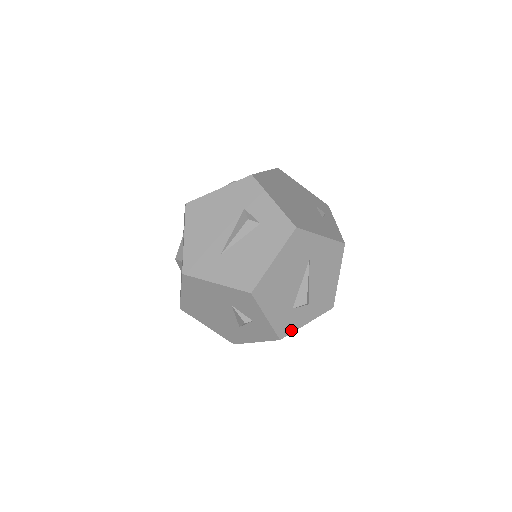
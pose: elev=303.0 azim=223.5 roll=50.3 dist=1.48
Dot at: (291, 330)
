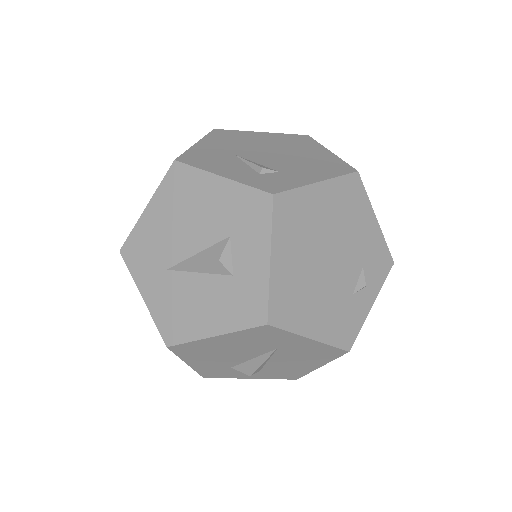
Dot at: (223, 376)
